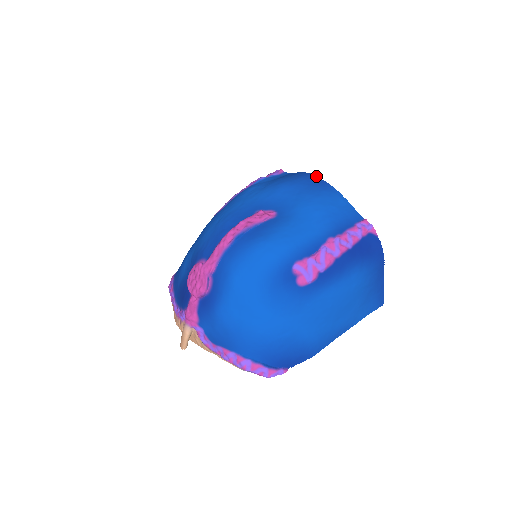
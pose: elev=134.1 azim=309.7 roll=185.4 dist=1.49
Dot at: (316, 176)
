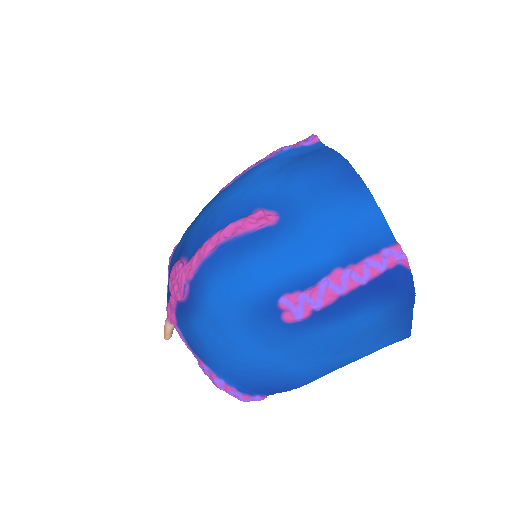
Dot at: (350, 165)
